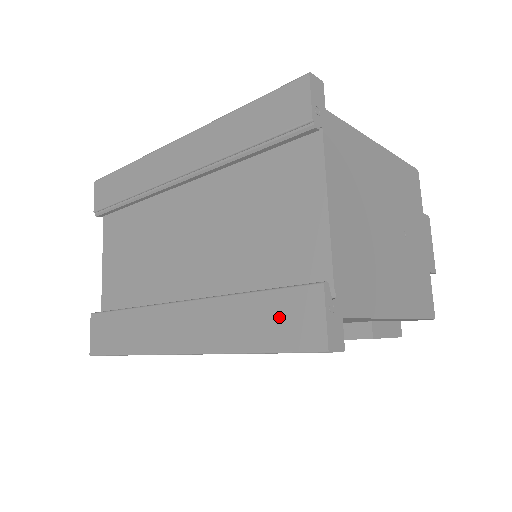
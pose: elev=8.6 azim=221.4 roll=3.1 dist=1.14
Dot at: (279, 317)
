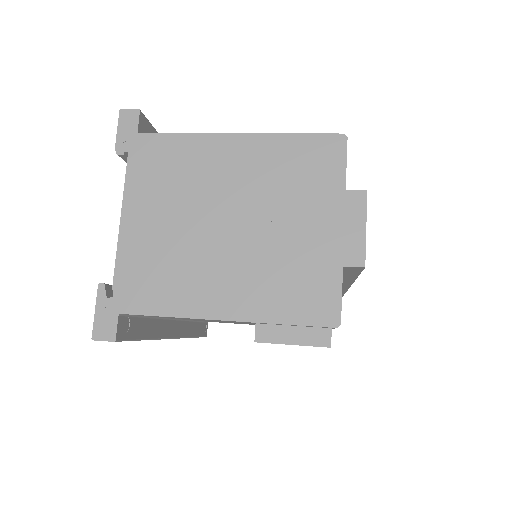
Dot at: occluded
